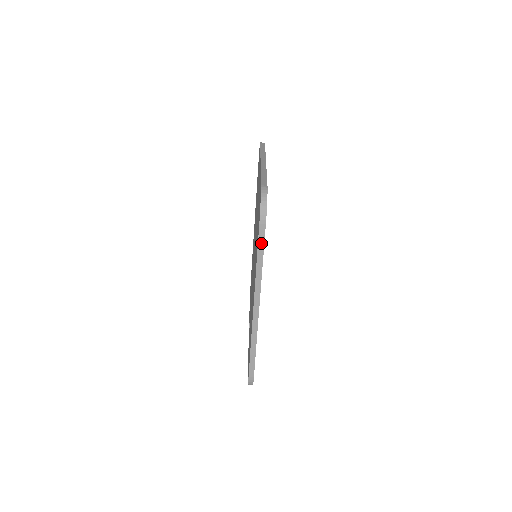
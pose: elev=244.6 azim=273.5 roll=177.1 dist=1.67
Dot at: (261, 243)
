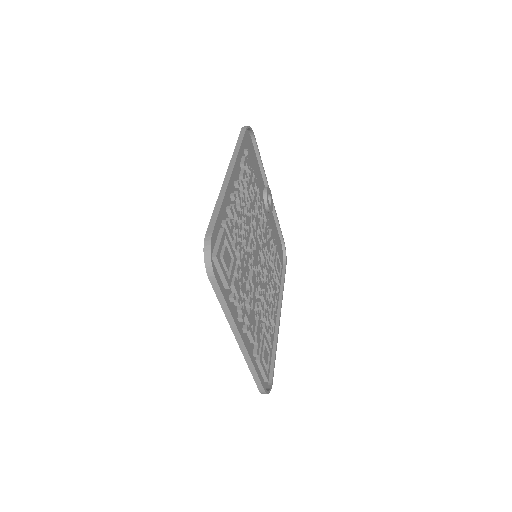
Dot at: (272, 367)
